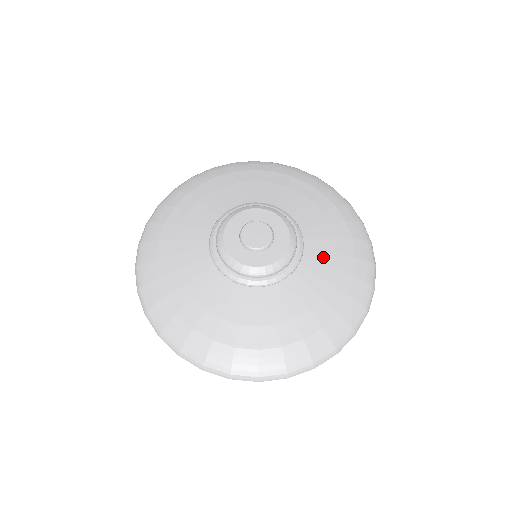
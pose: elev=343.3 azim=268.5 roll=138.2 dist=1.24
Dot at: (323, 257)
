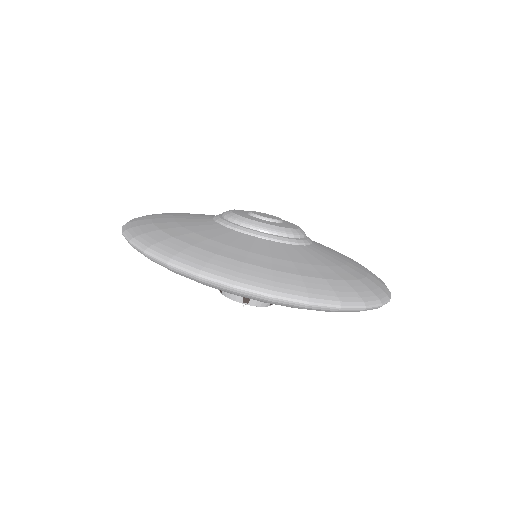
Dot at: occluded
